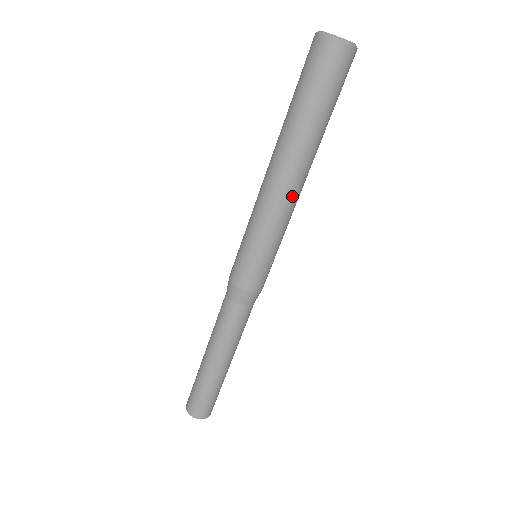
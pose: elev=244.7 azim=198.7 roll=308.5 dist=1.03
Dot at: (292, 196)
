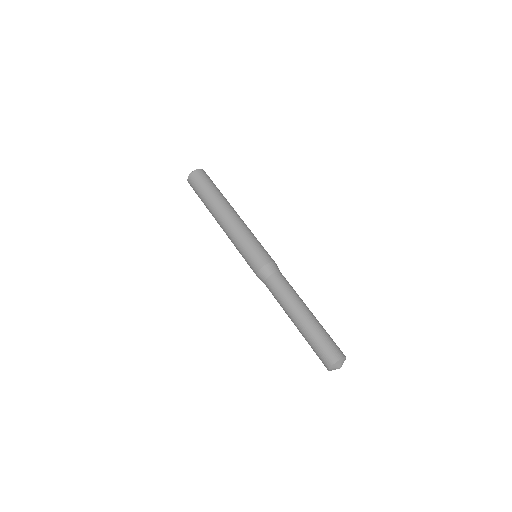
Dot at: occluded
